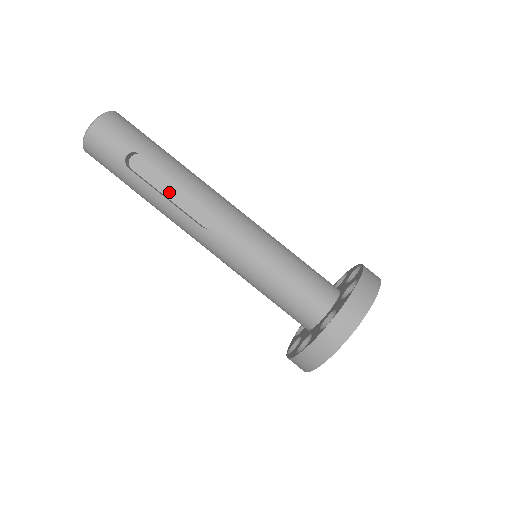
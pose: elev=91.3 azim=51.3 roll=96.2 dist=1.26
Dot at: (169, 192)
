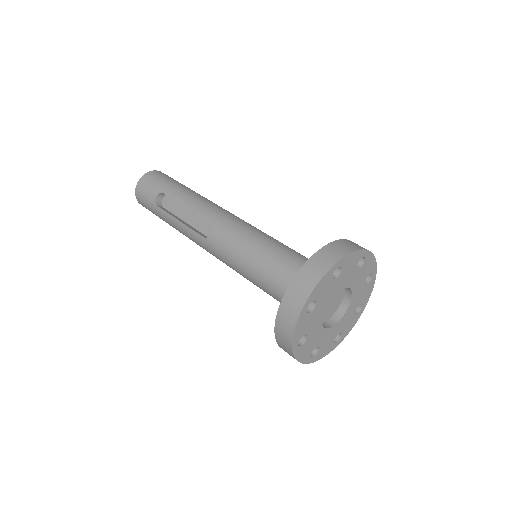
Dot at: (186, 217)
